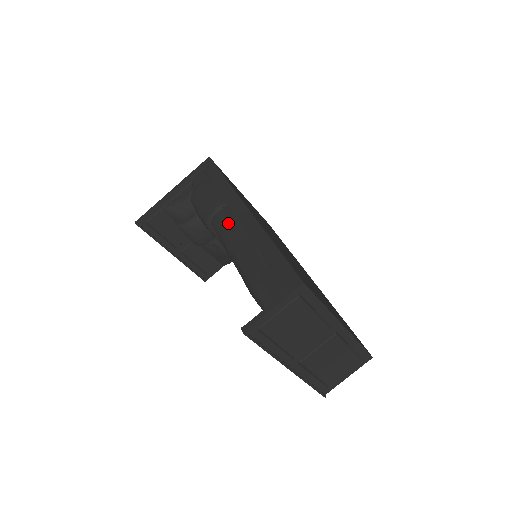
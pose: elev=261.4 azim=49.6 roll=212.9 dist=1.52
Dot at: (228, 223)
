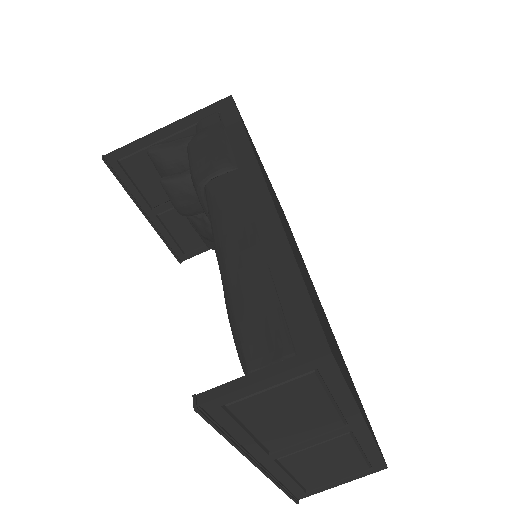
Dot at: (229, 197)
